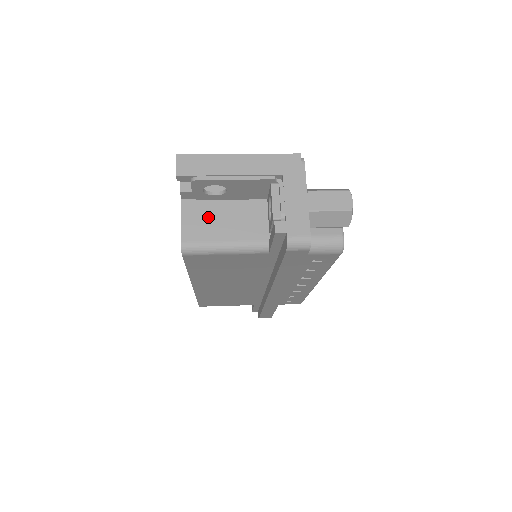
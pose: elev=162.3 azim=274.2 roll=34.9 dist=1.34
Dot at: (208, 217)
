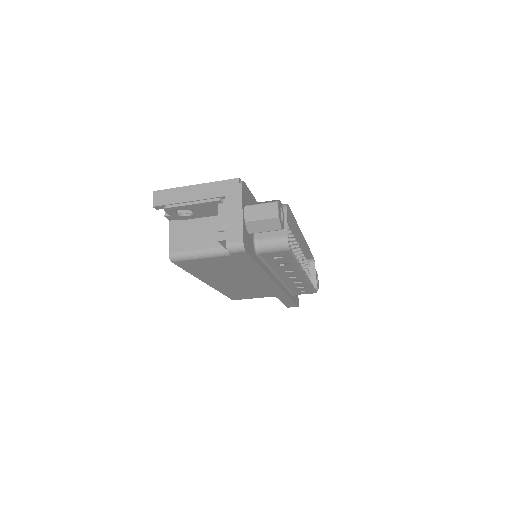
Dot at: (187, 232)
